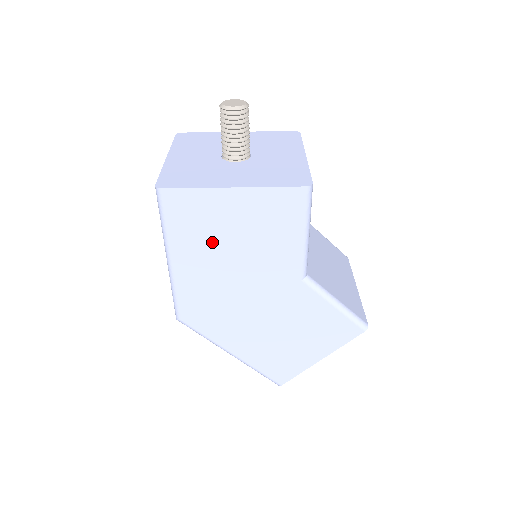
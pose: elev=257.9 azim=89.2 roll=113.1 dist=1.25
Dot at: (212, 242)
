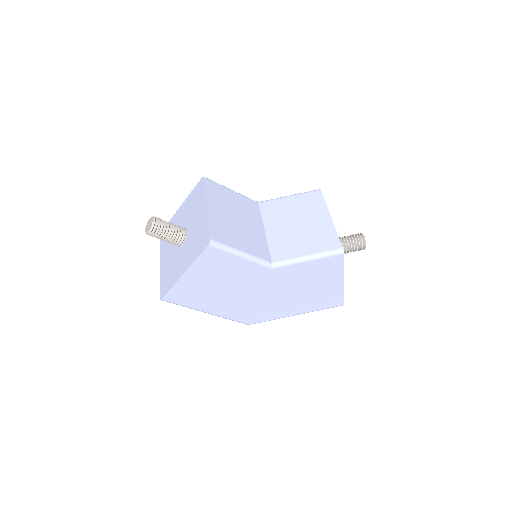
Dot at: (210, 294)
